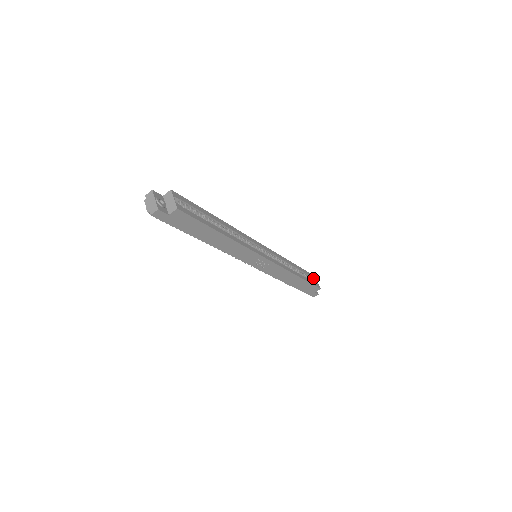
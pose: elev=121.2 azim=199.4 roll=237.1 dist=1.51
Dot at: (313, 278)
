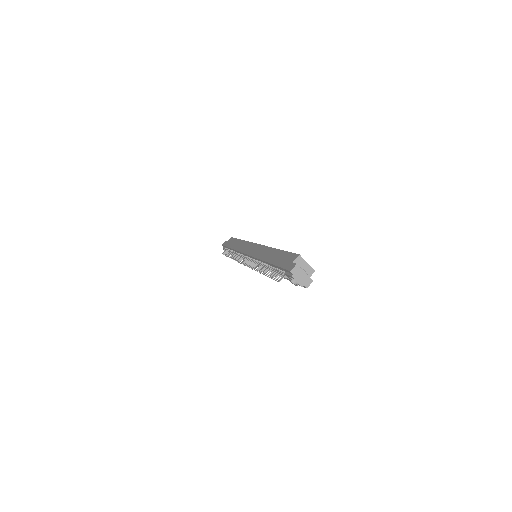
Dot at: occluded
